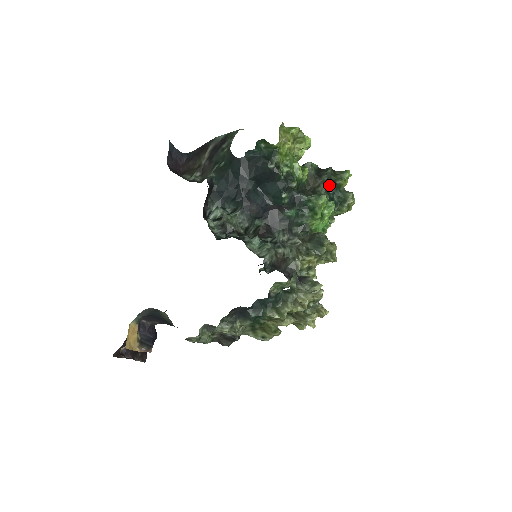
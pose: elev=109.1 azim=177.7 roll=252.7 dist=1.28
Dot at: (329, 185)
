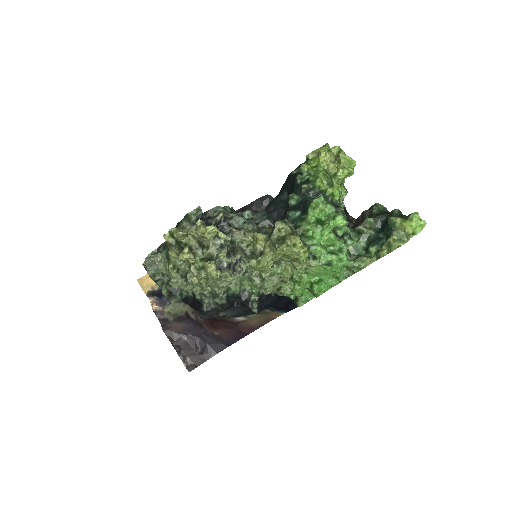
Dot at: (385, 225)
